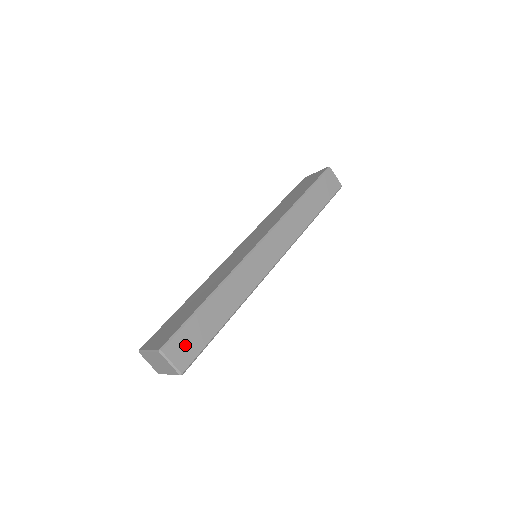
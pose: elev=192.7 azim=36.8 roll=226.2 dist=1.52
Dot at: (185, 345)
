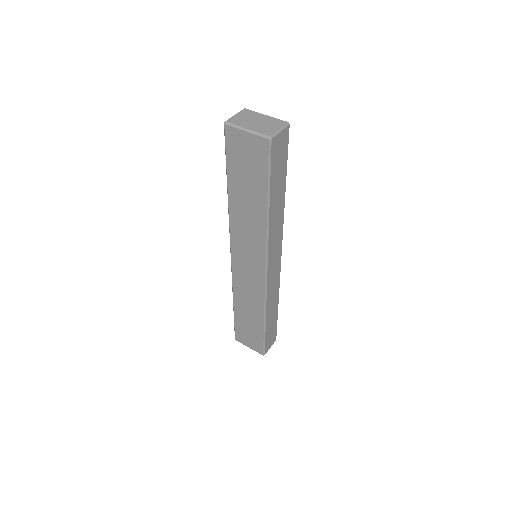
Dot at: (270, 340)
